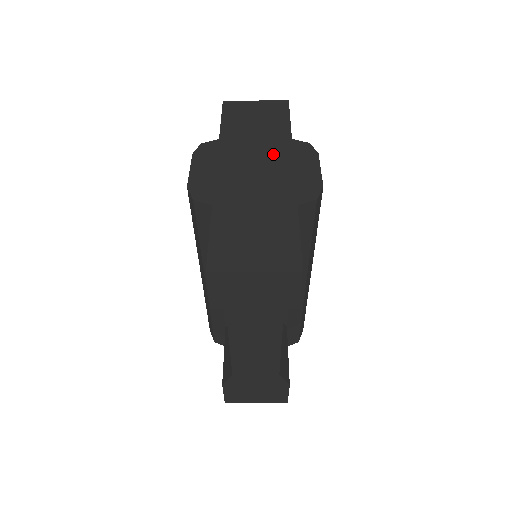
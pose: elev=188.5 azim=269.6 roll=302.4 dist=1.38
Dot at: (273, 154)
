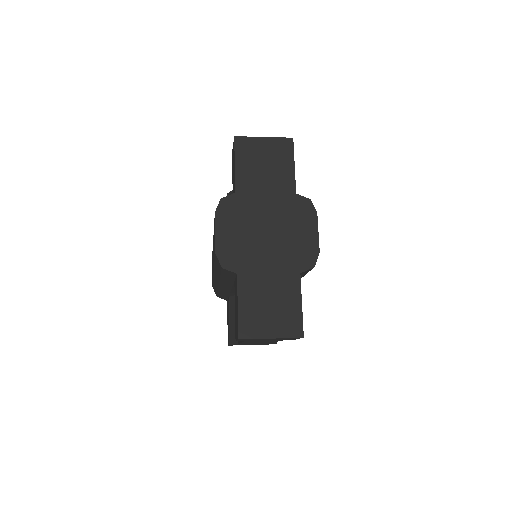
Dot at: (281, 213)
